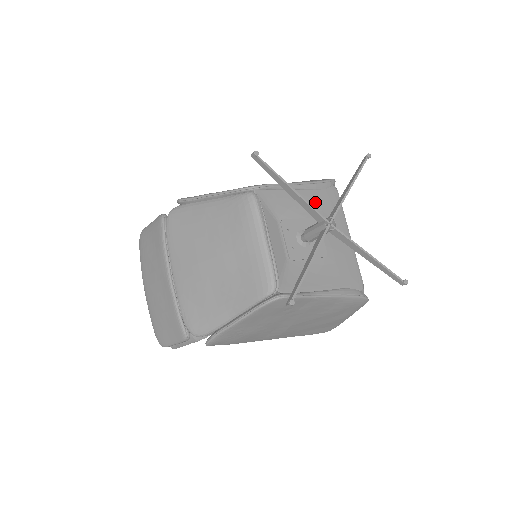
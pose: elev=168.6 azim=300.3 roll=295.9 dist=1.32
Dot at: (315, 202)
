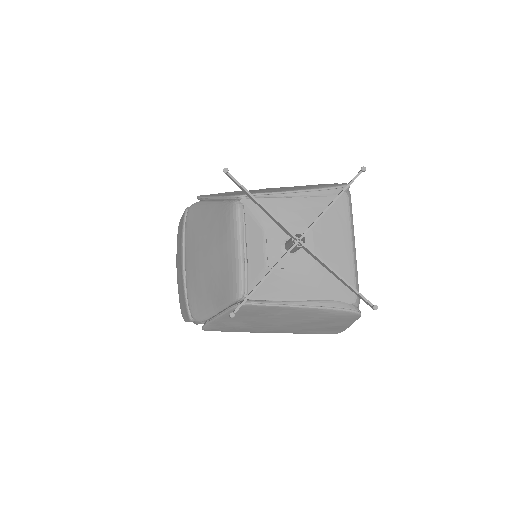
Dot at: (314, 210)
